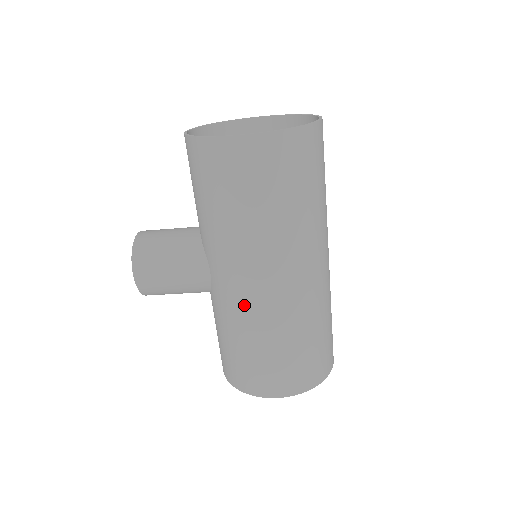
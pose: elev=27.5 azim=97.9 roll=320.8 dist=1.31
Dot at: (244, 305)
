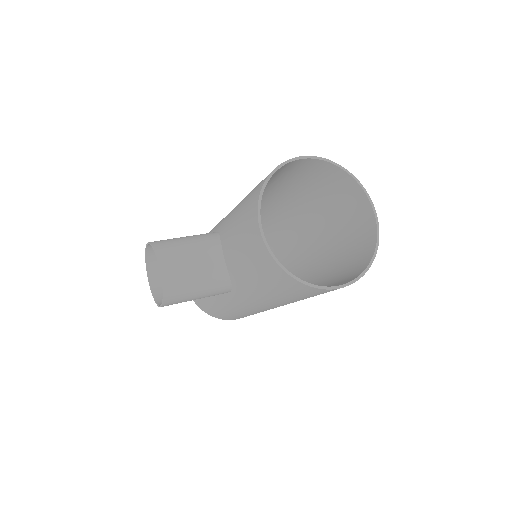
Dot at: occluded
